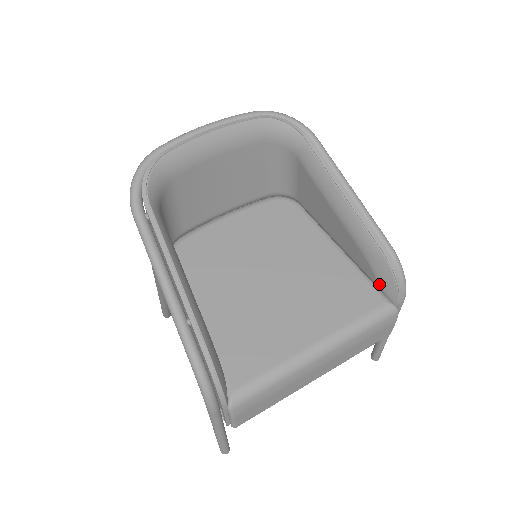
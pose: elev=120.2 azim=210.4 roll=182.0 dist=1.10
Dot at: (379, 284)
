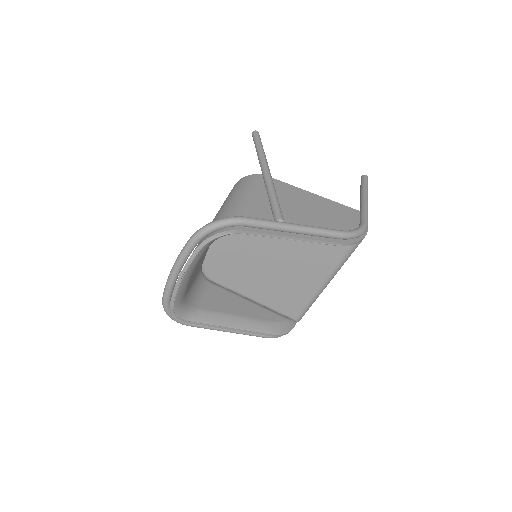
Dot at: occluded
